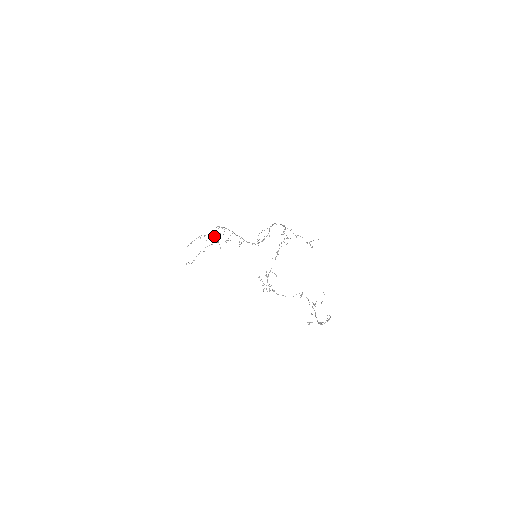
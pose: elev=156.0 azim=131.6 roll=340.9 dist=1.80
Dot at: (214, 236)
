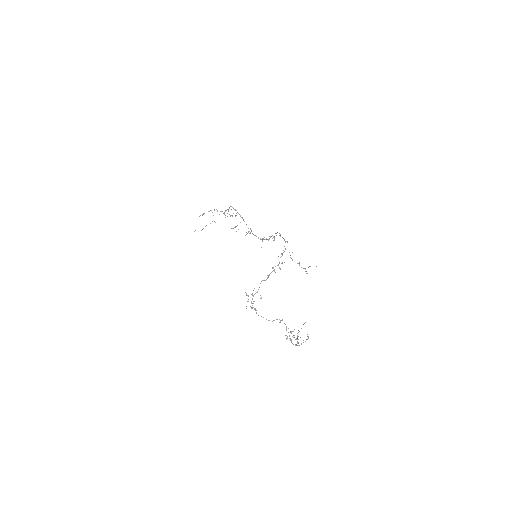
Dot at: (227, 213)
